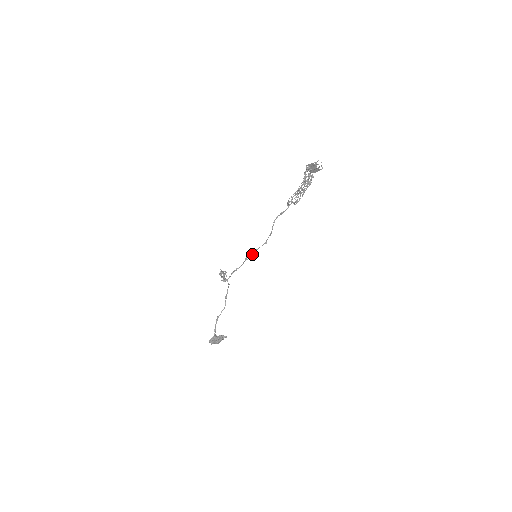
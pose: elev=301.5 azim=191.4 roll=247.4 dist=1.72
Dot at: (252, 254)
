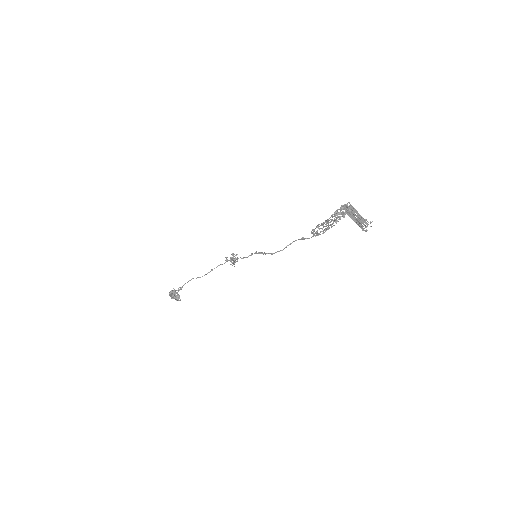
Dot at: occluded
